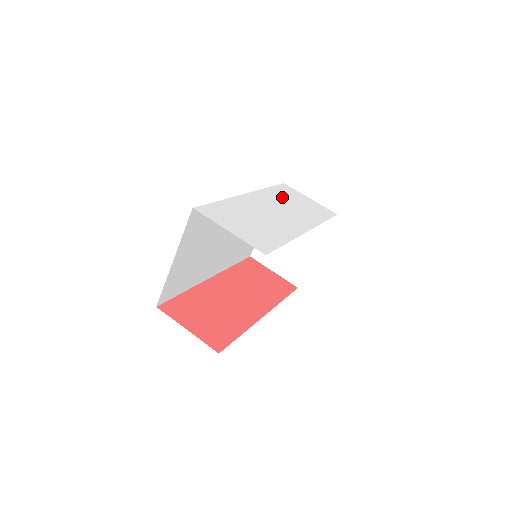
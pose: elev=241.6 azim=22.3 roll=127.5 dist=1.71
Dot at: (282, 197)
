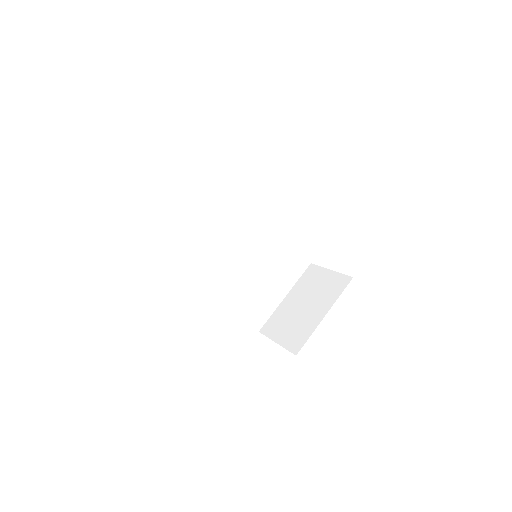
Dot at: occluded
